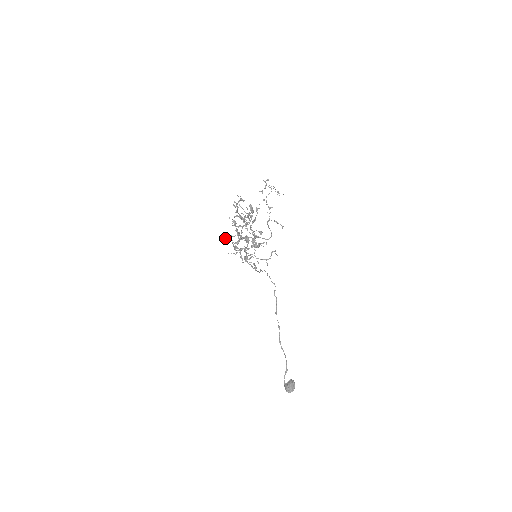
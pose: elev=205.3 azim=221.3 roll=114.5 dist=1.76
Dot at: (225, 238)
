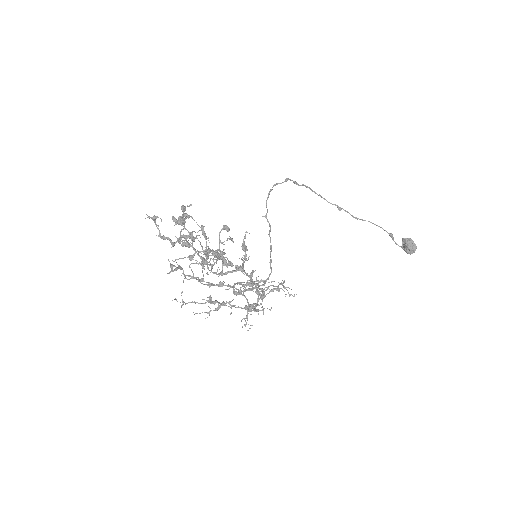
Dot at: (202, 268)
